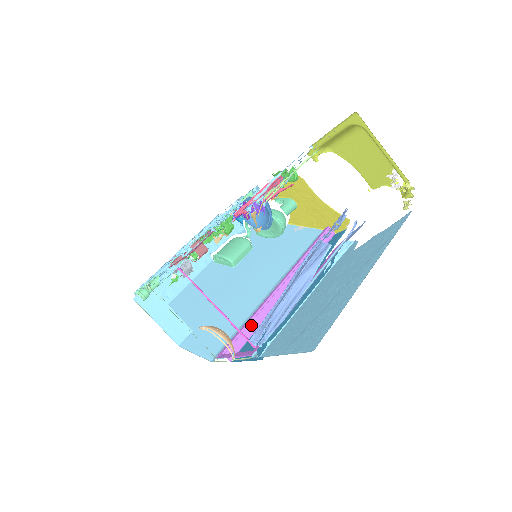
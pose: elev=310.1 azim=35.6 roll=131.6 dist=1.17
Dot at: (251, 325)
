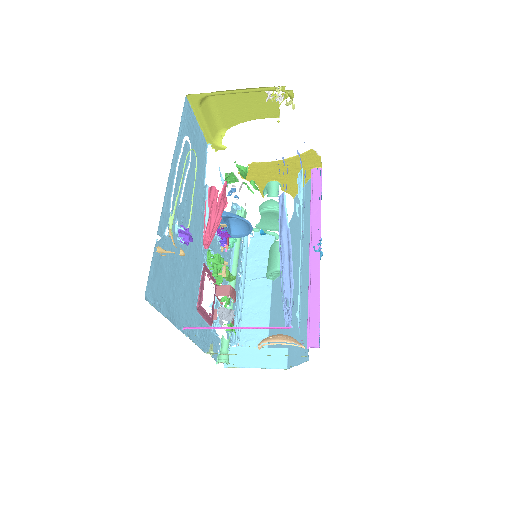
Dot at: (312, 305)
